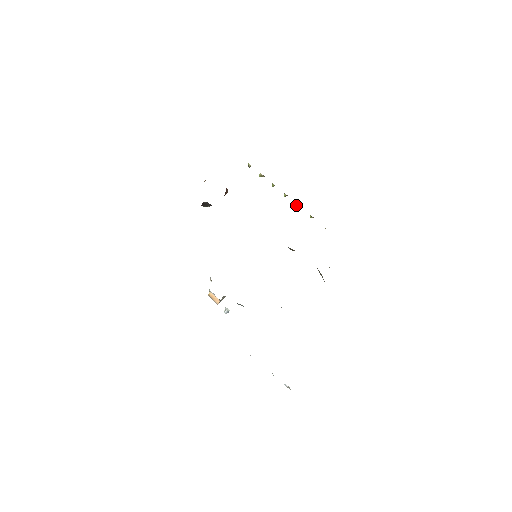
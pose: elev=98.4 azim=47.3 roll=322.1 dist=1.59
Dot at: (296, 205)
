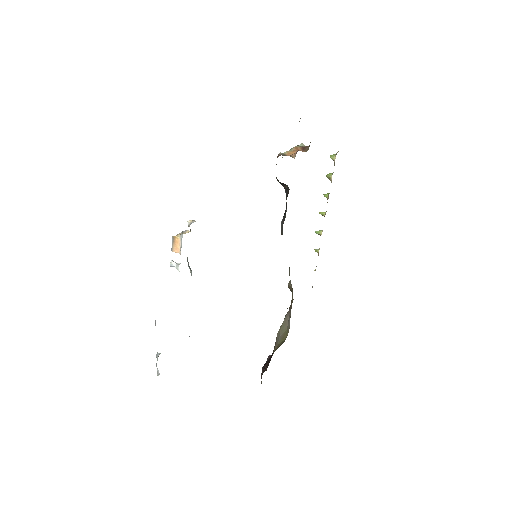
Dot at: (320, 230)
